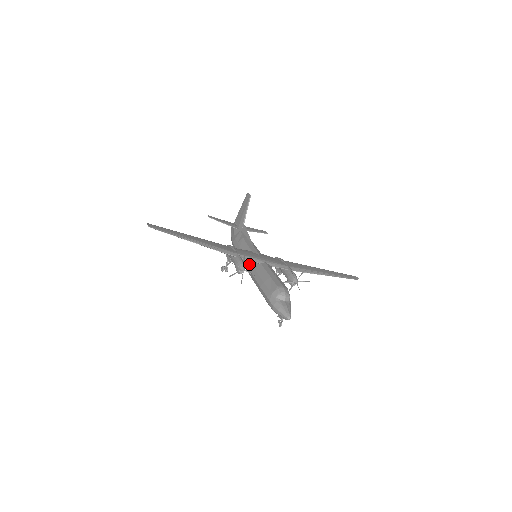
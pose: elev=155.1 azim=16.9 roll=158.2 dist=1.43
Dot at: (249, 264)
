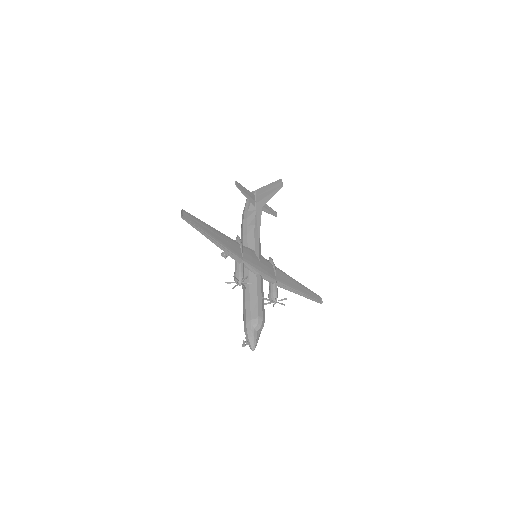
Dot at: occluded
